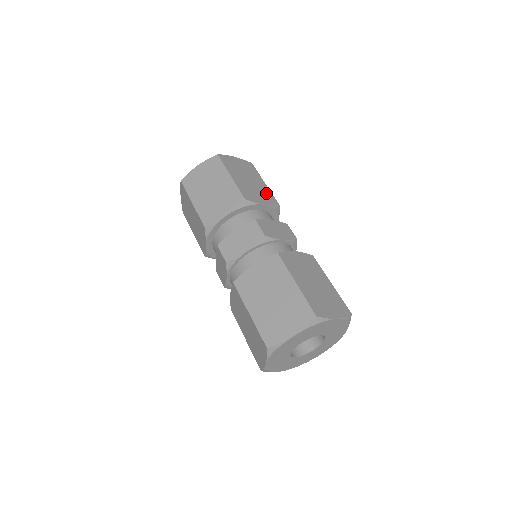
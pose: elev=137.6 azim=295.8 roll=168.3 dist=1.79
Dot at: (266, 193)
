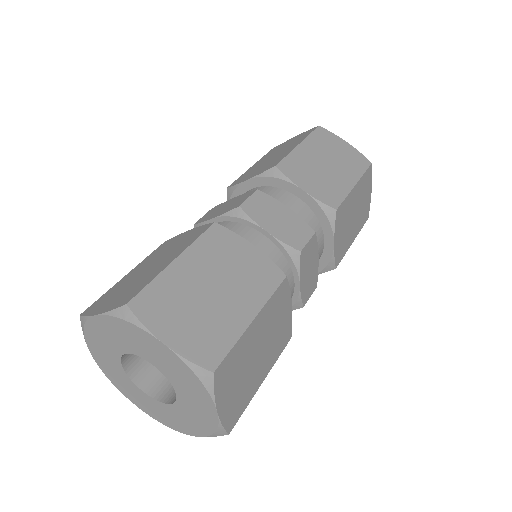
Dot at: (334, 188)
